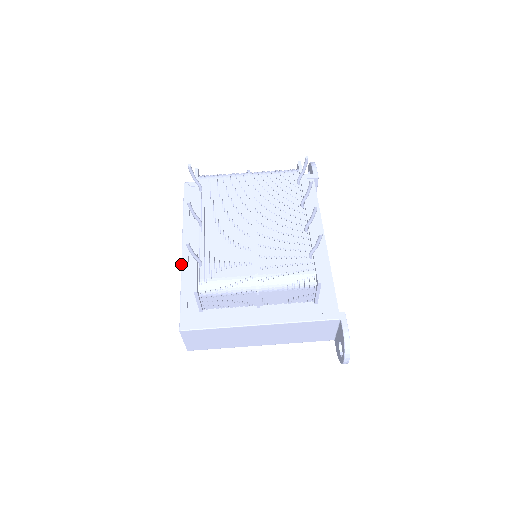
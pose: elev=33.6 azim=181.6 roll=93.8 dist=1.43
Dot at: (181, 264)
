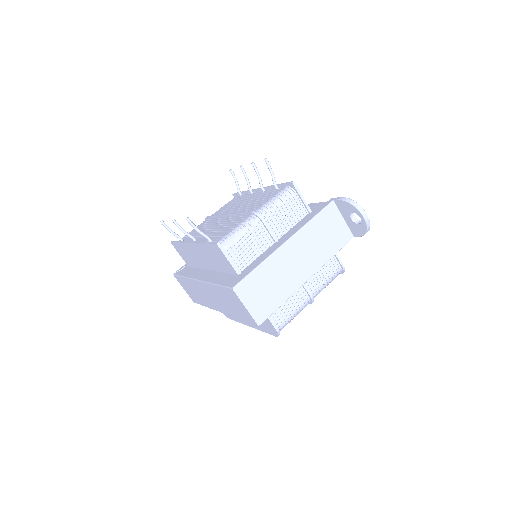
Dot at: (204, 282)
